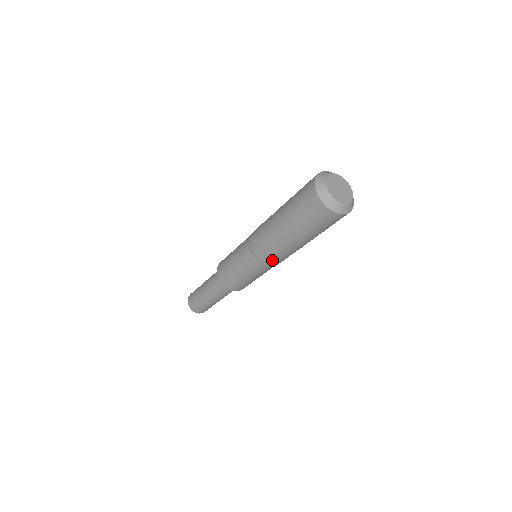
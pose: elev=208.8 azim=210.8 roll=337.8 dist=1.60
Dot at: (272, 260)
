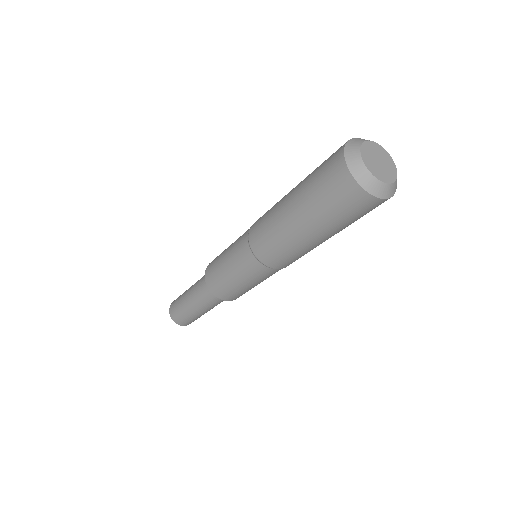
Dot at: occluded
